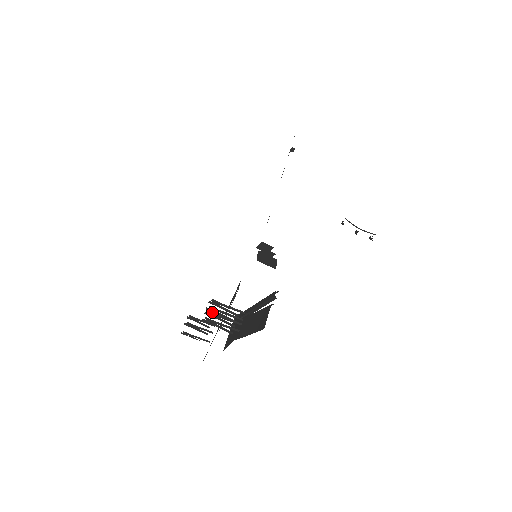
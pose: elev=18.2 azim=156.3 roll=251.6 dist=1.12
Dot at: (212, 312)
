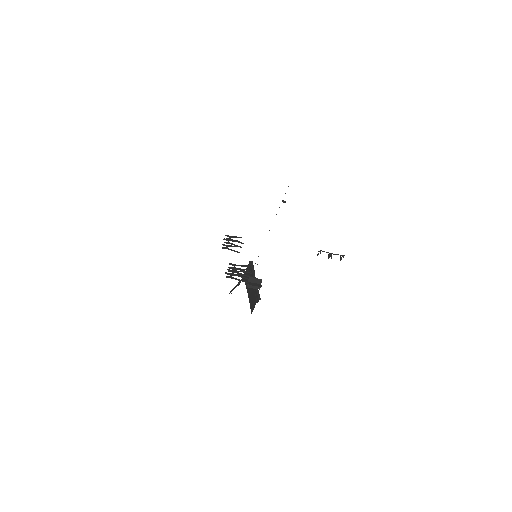
Dot at: (230, 274)
